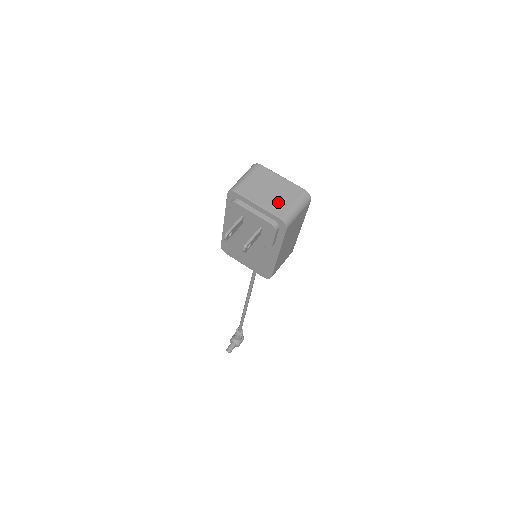
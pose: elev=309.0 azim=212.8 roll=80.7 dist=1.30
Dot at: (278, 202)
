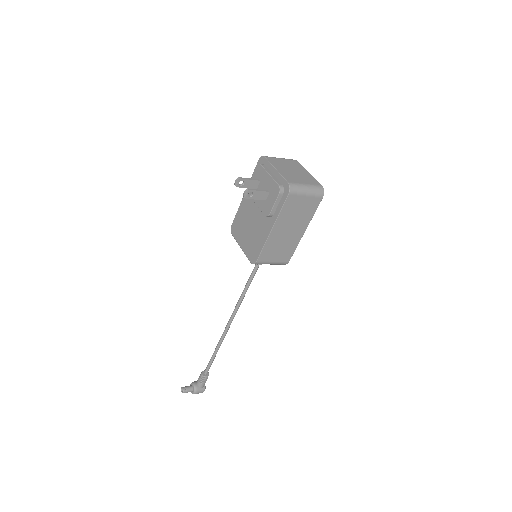
Dot at: (294, 177)
